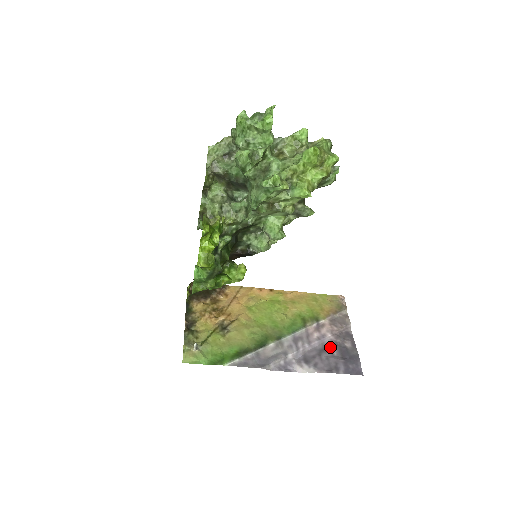
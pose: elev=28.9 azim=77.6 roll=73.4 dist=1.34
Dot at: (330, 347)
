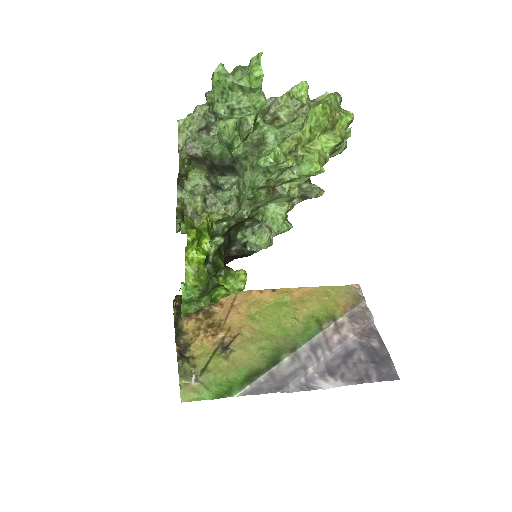
Dot at: (355, 350)
